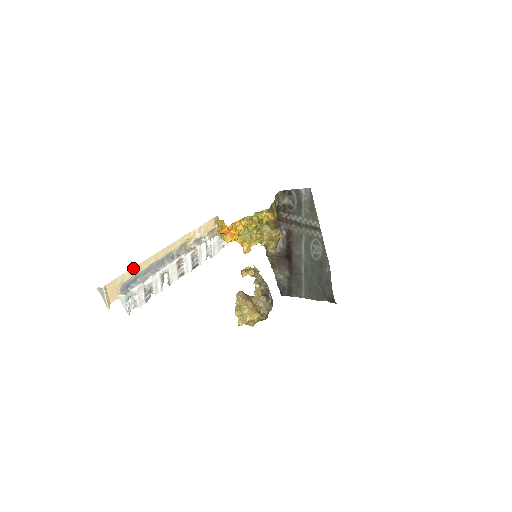
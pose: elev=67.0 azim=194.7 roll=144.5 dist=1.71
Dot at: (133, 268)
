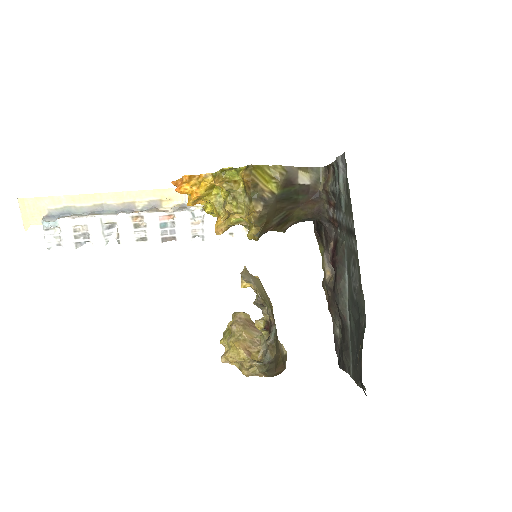
Dot at: (66, 196)
